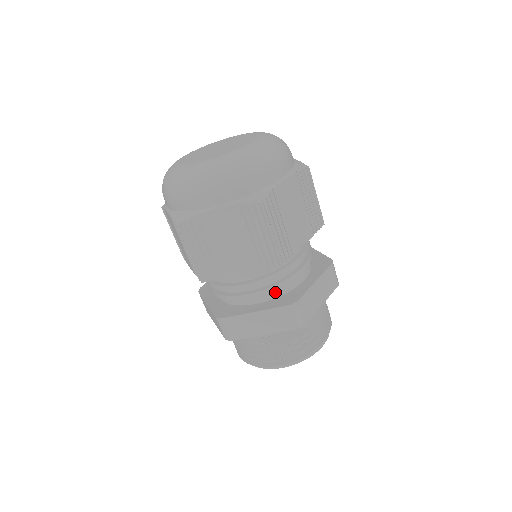
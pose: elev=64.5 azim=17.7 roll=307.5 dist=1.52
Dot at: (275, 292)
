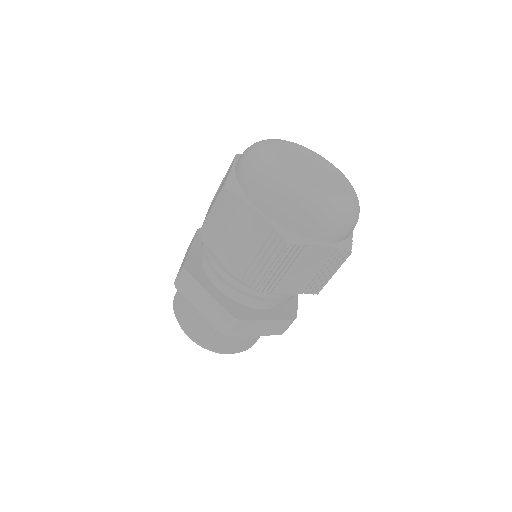
Dot at: (236, 296)
